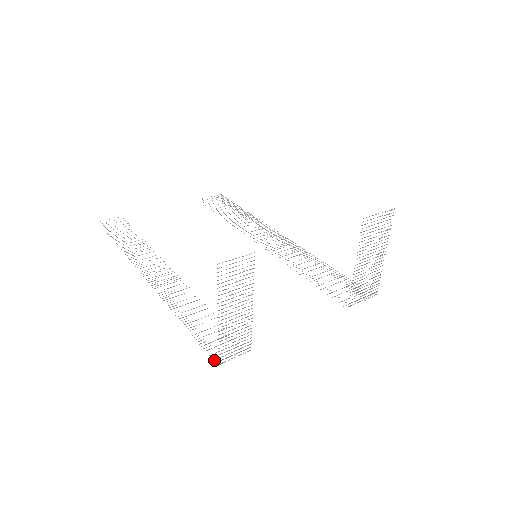
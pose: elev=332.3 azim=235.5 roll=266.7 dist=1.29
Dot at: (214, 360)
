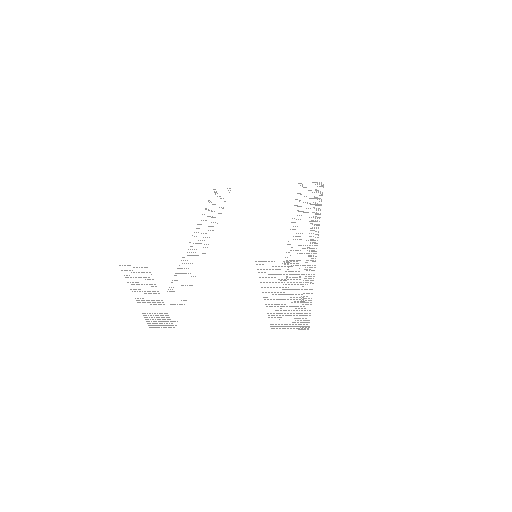
Dot at: (153, 323)
